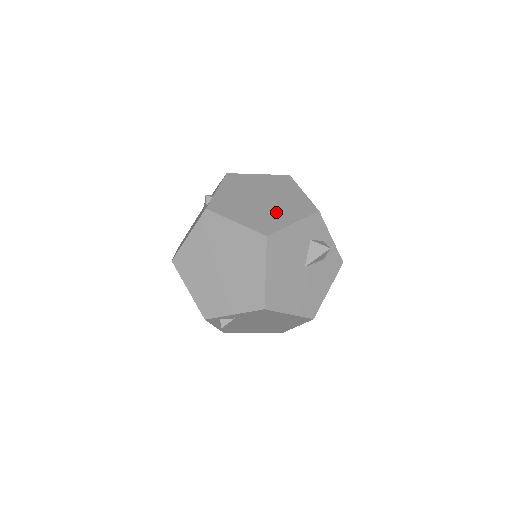
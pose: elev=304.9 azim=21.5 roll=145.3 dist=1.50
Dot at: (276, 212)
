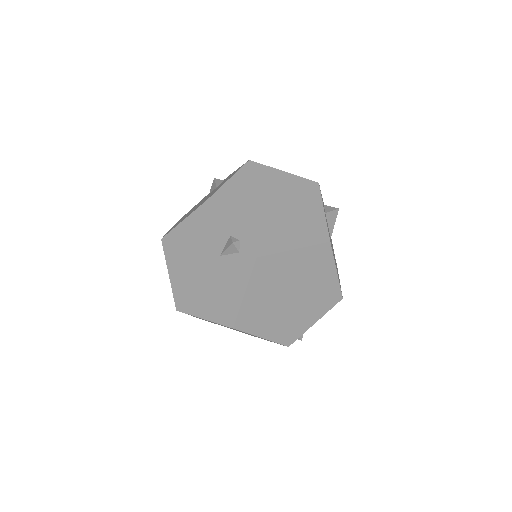
Dot at: (301, 211)
